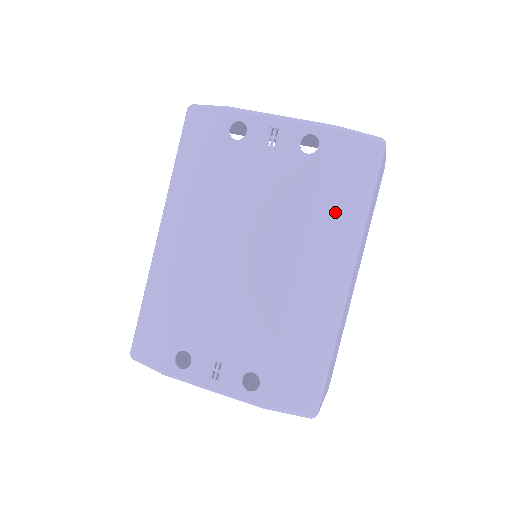
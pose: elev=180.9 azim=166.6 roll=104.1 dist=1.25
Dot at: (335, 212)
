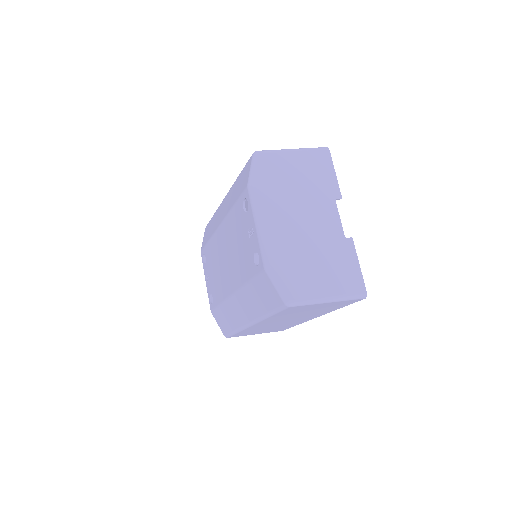
Dot at: (253, 297)
